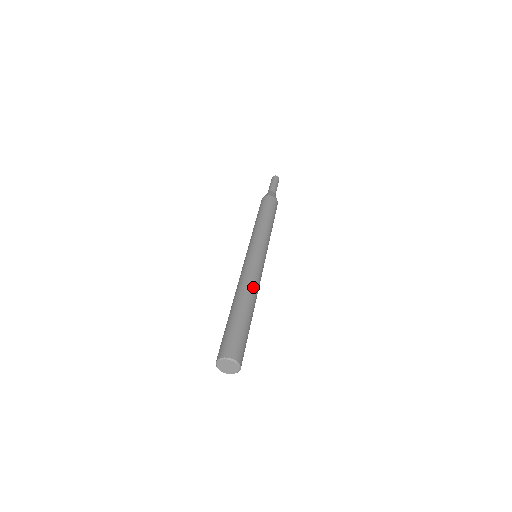
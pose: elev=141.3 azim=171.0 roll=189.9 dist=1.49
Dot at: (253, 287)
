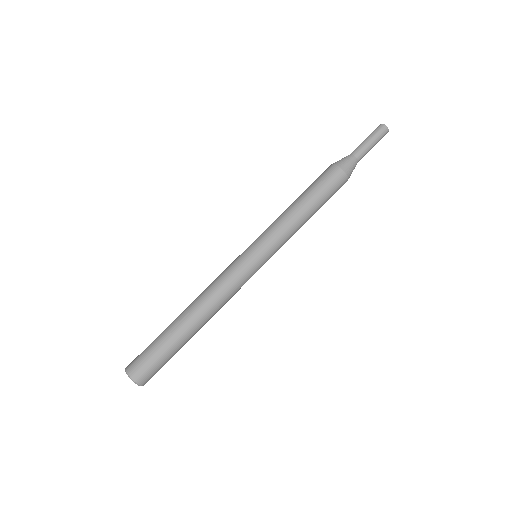
Dot at: (212, 305)
